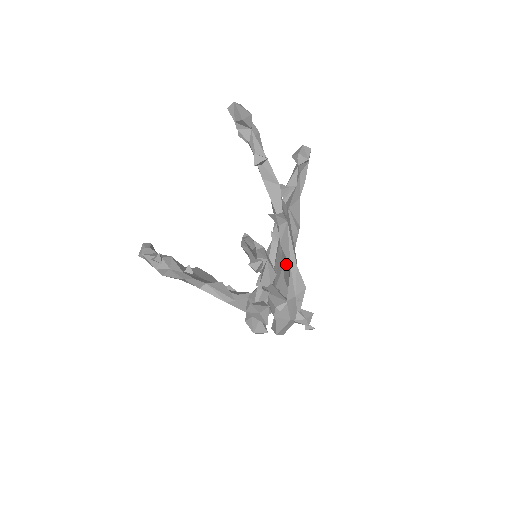
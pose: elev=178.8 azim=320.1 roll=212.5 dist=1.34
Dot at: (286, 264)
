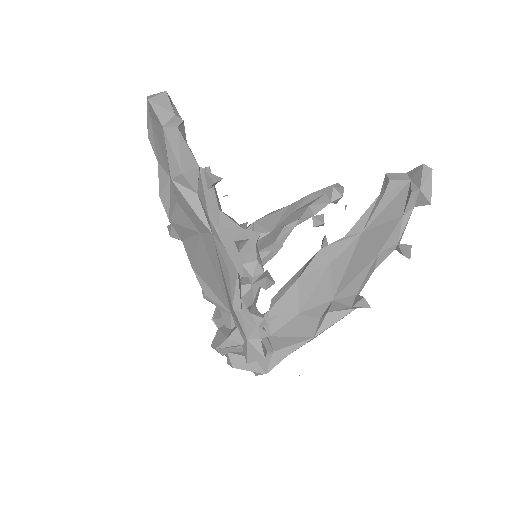
Dot at: (289, 308)
